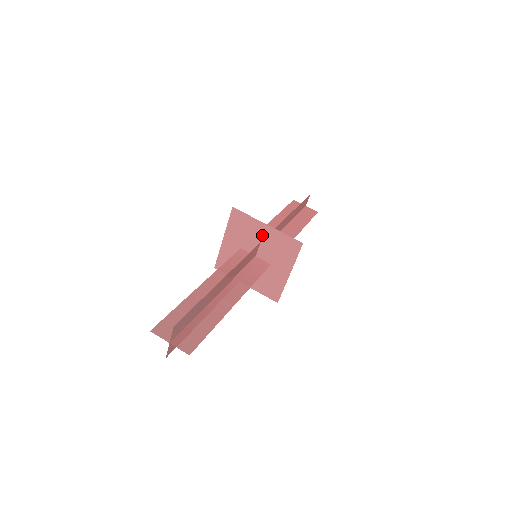
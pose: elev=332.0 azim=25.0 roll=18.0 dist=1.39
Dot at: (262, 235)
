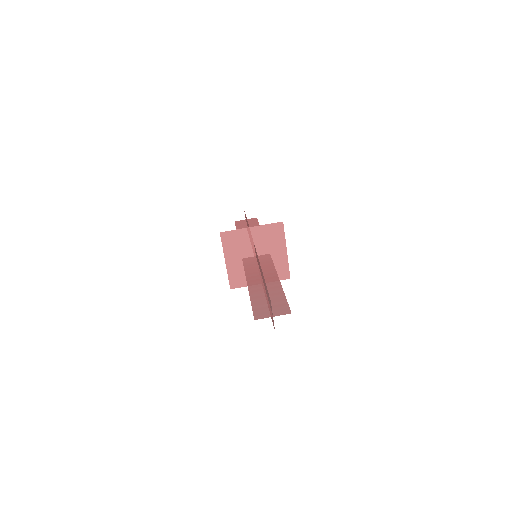
Dot at: (252, 237)
